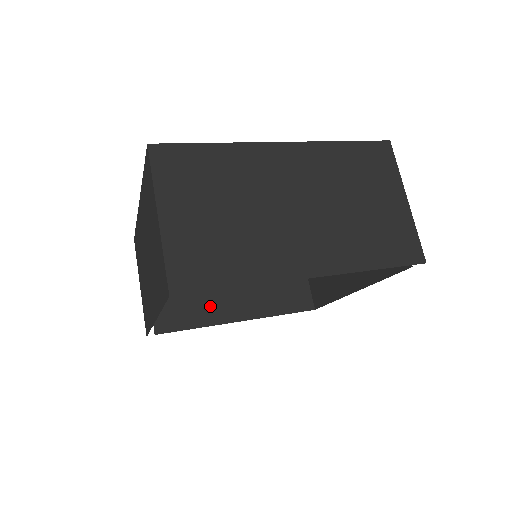
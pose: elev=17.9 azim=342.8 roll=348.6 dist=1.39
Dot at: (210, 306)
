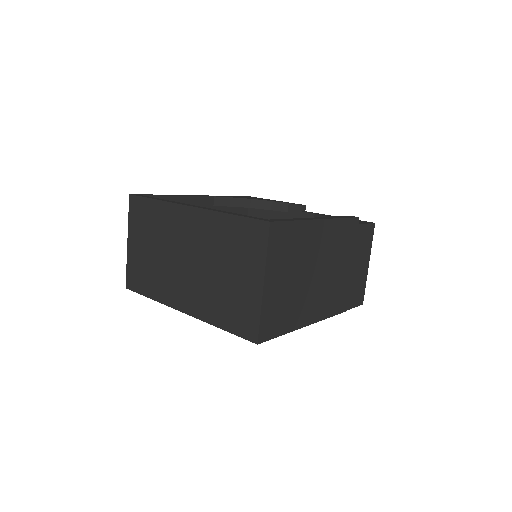
Dot at: occluded
